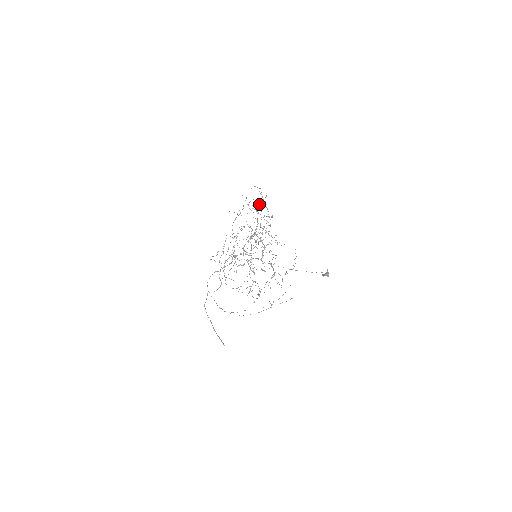
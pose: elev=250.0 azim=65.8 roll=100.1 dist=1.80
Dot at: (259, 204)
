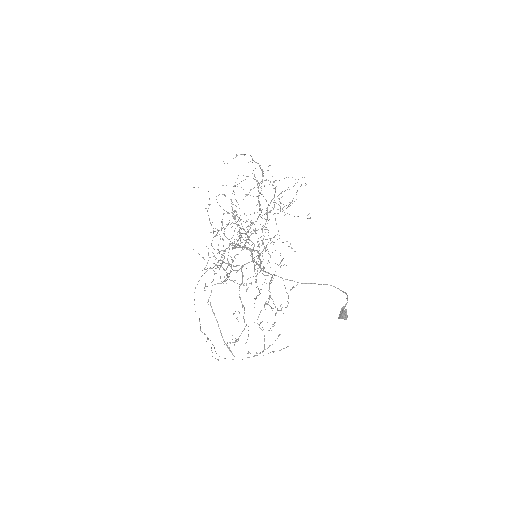
Dot at: (231, 200)
